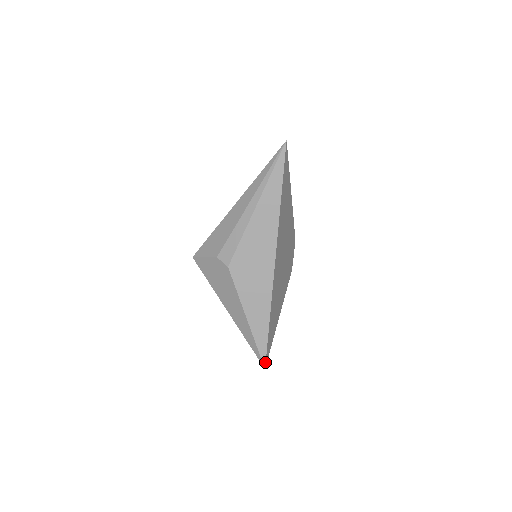
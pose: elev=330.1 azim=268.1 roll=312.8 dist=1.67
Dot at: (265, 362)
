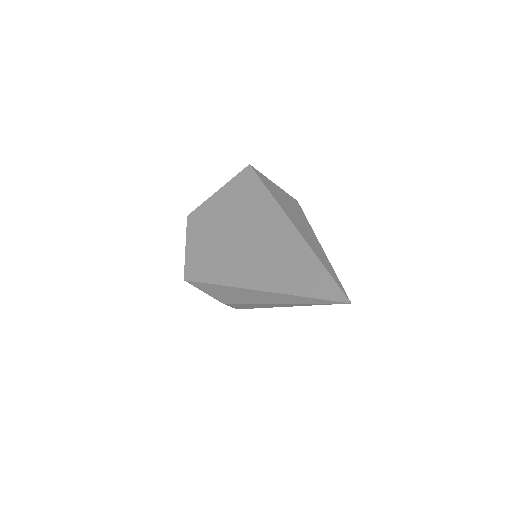
Dot at: occluded
